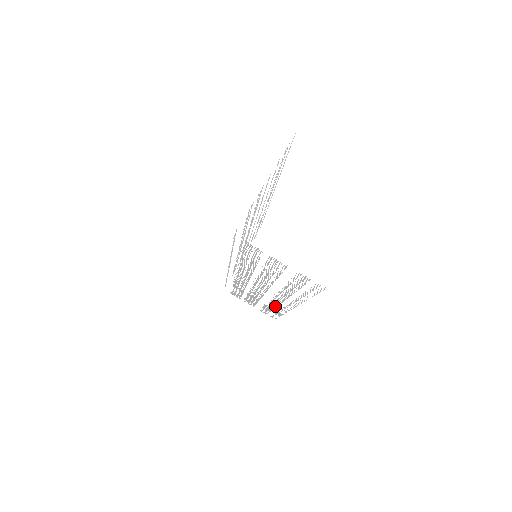
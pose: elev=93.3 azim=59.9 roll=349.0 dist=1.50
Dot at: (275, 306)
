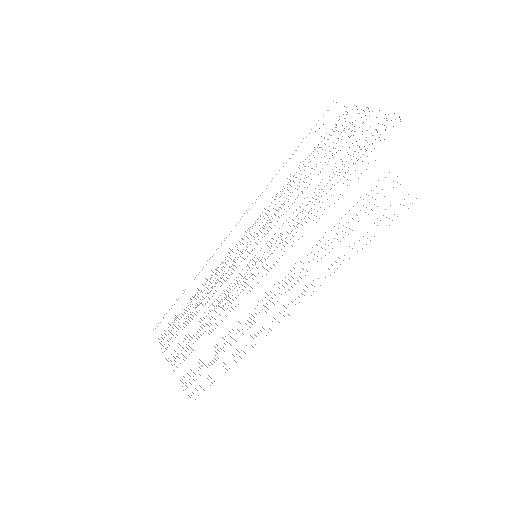
Dot at: occluded
